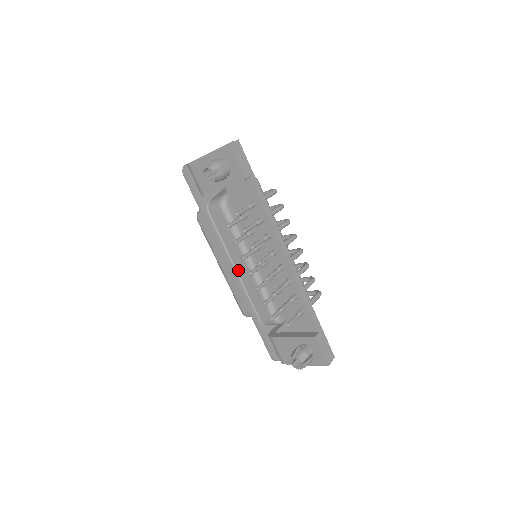
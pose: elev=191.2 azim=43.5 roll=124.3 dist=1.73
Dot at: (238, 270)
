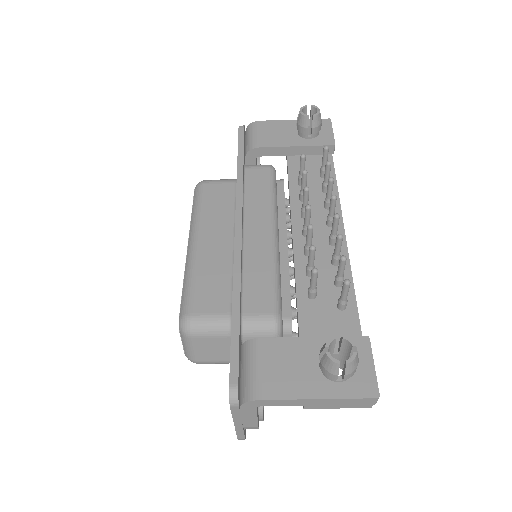
Dot at: (247, 234)
